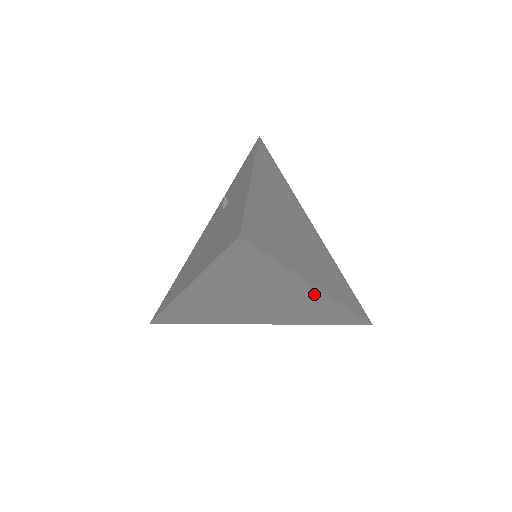
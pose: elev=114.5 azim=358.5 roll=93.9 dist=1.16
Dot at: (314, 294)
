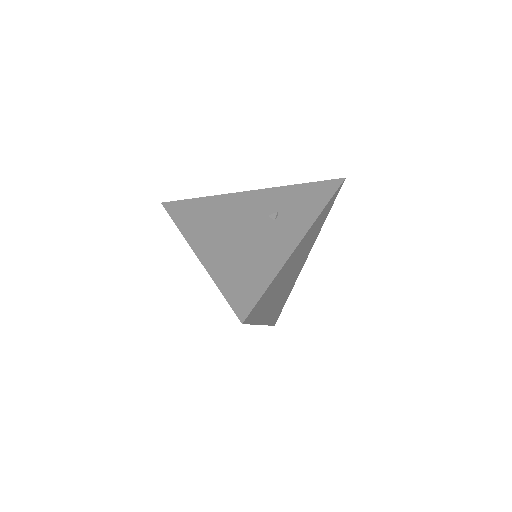
Dot at: occluded
